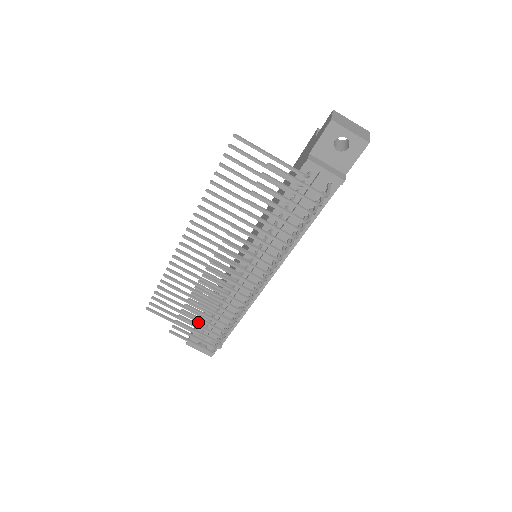
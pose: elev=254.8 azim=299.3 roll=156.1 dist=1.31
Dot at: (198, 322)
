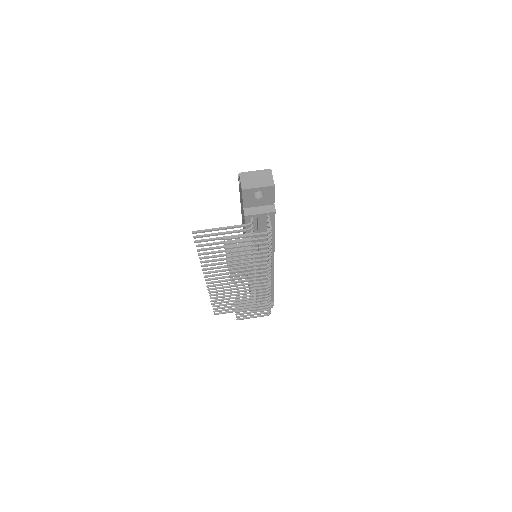
Dot at: occluded
